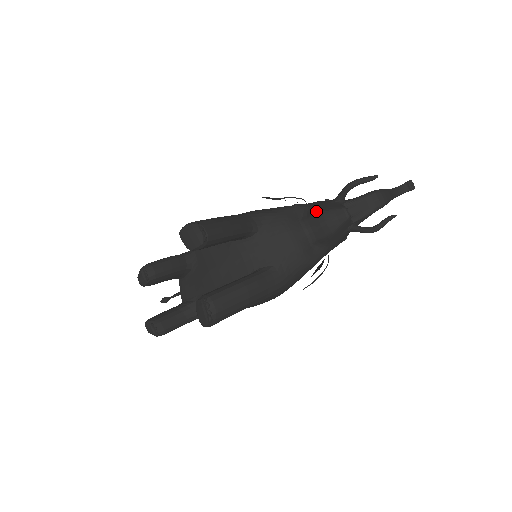
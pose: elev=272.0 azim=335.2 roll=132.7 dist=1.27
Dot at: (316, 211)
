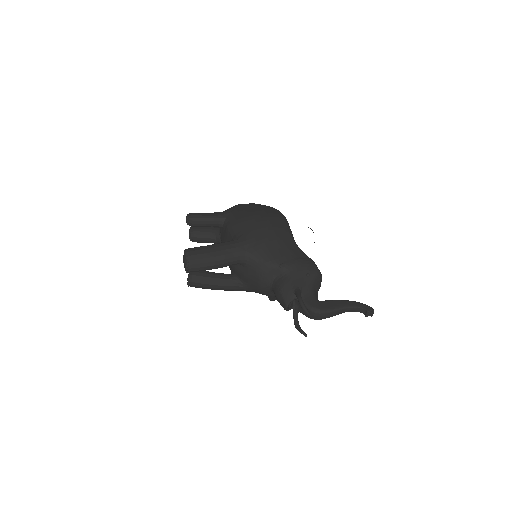
Dot at: (280, 285)
